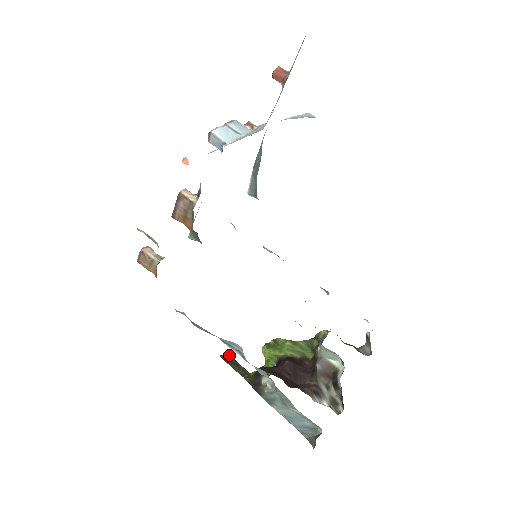
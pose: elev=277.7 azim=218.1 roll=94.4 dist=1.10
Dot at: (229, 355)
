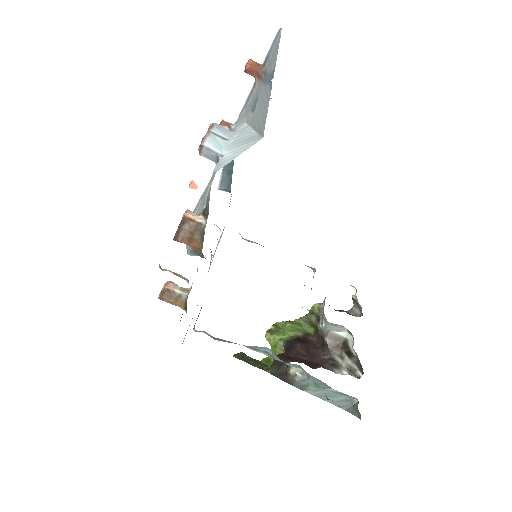
Dot at: (241, 353)
